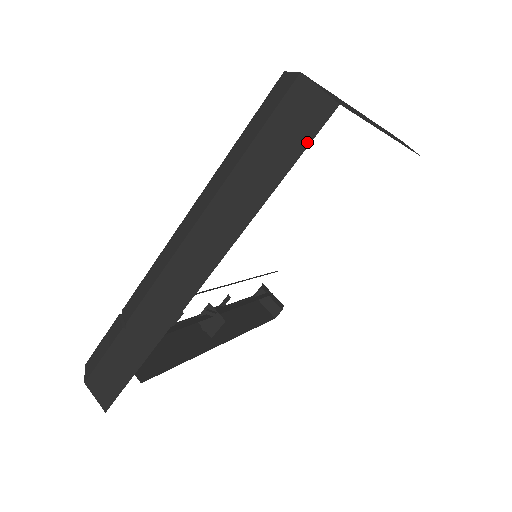
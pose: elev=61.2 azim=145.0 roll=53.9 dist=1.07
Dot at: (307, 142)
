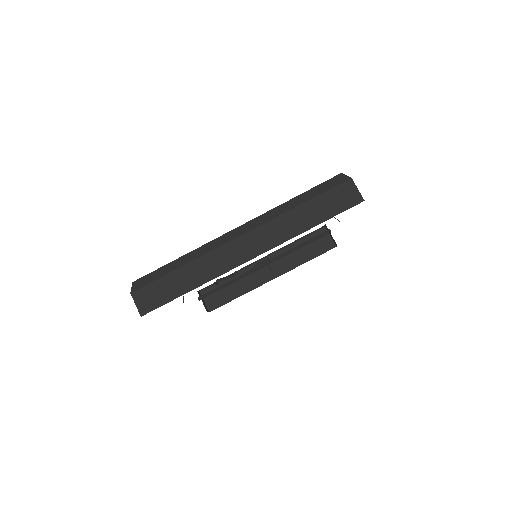
Dot at: occluded
